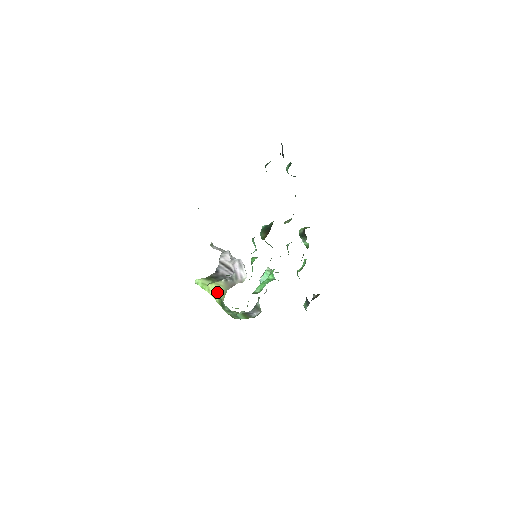
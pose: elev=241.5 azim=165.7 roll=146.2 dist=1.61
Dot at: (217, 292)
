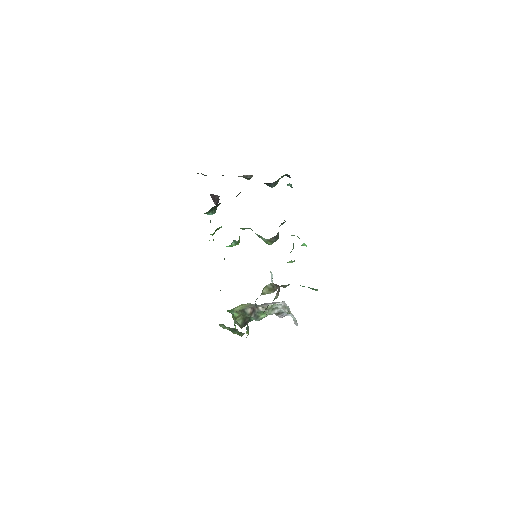
Dot at: (236, 307)
